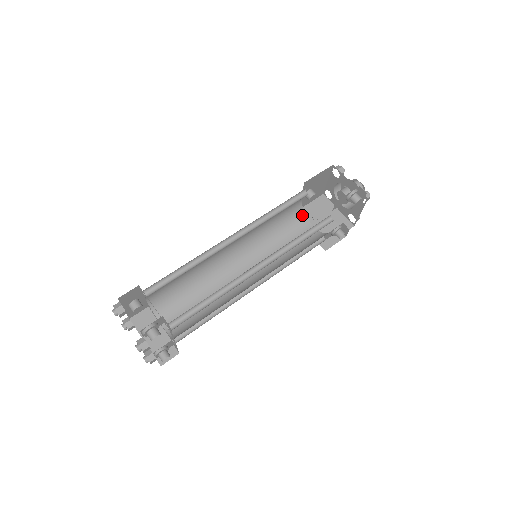
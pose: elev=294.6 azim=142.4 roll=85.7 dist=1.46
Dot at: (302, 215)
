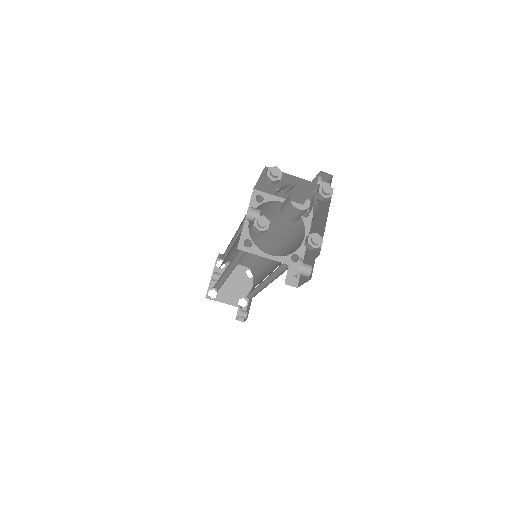
Dot at: (263, 204)
